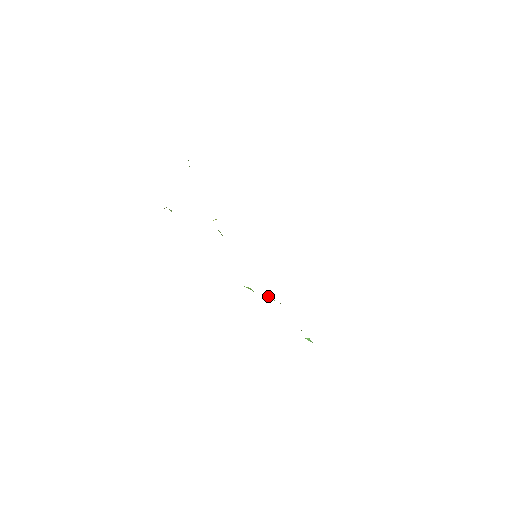
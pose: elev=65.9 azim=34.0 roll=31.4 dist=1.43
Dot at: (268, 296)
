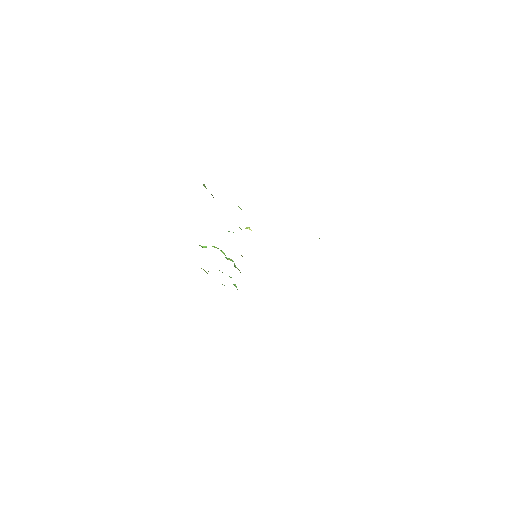
Dot at: occluded
